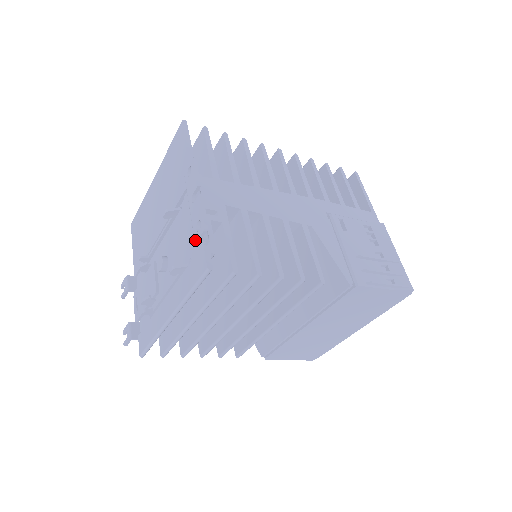
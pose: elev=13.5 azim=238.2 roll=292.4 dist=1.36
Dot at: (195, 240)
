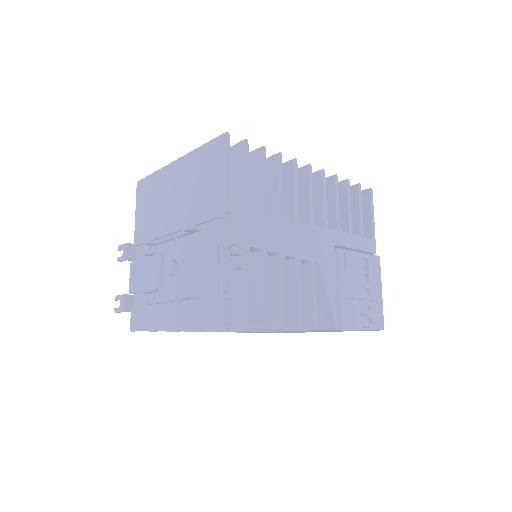
Dot at: (219, 298)
